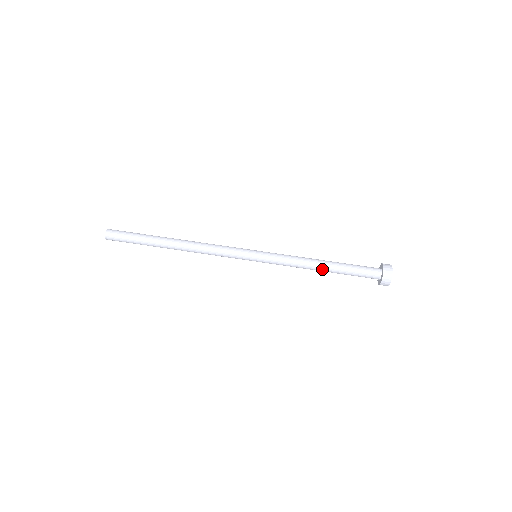
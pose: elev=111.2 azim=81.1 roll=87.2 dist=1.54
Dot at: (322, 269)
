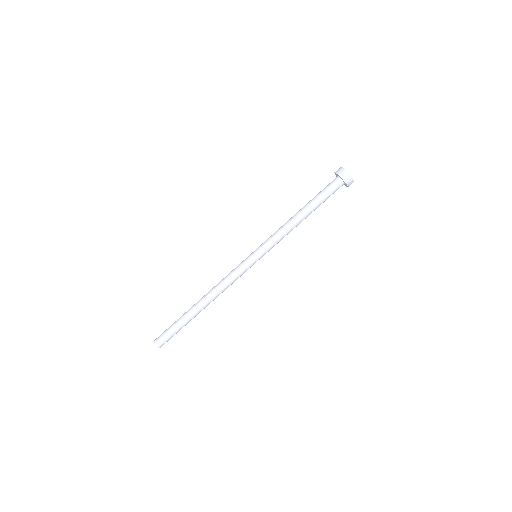
Dot at: occluded
